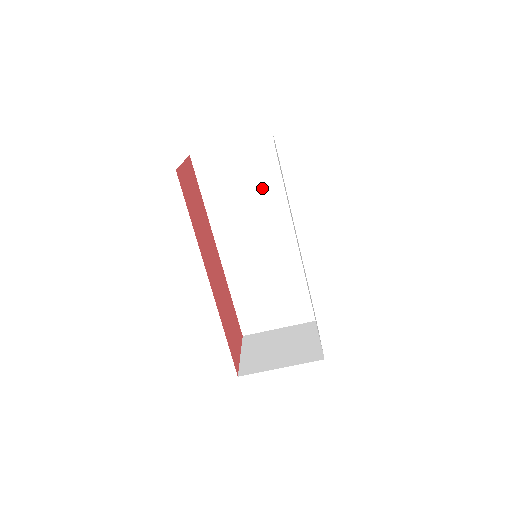
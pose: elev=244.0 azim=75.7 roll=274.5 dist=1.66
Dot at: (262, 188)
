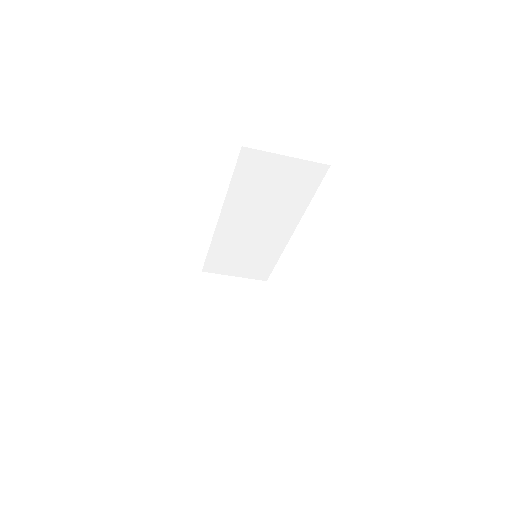
Dot at: (290, 196)
